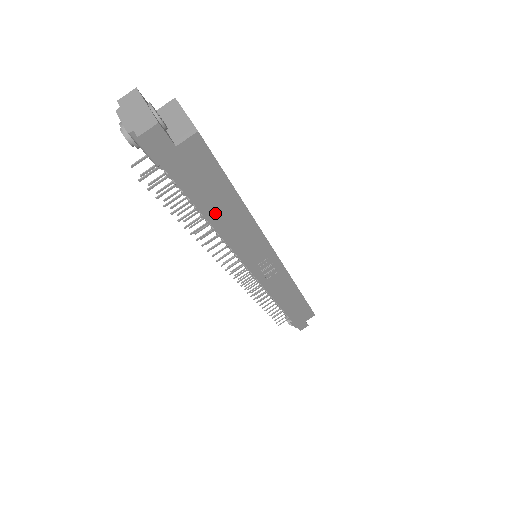
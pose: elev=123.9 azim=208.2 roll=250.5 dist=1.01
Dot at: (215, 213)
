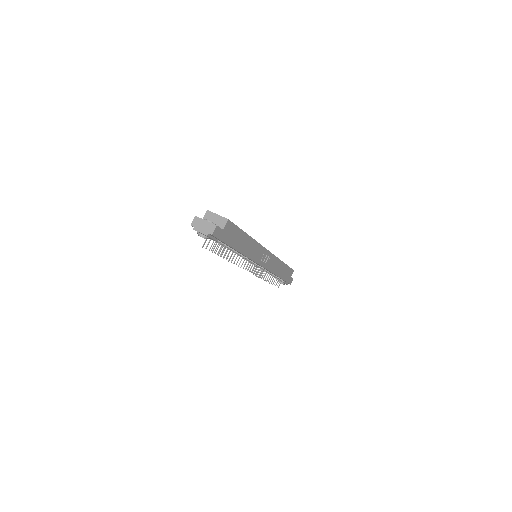
Dot at: (240, 247)
